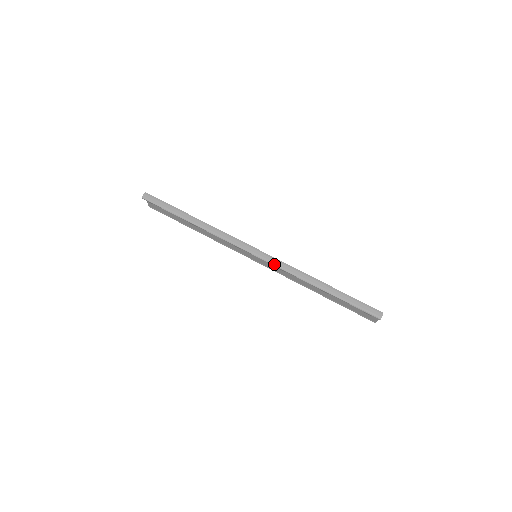
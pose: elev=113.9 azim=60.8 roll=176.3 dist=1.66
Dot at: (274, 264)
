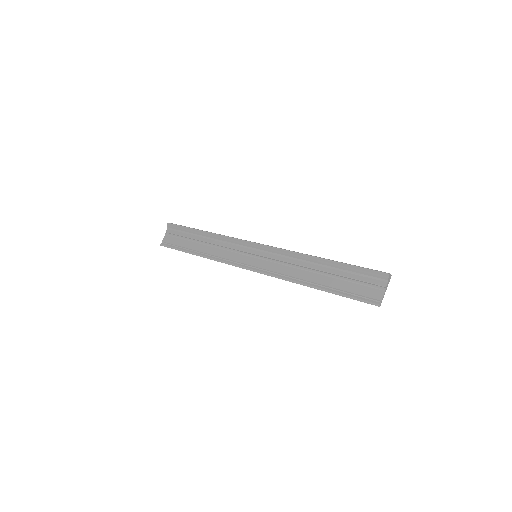
Dot at: occluded
